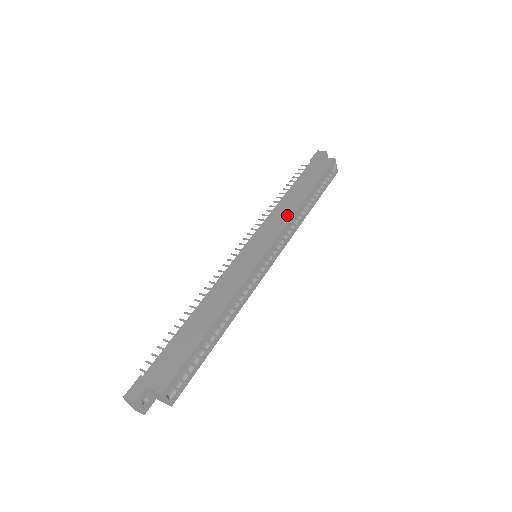
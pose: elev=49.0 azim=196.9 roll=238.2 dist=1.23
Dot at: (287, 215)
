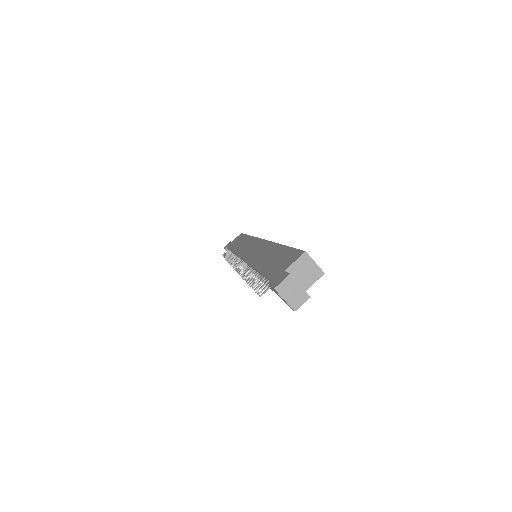
Dot at: (248, 240)
